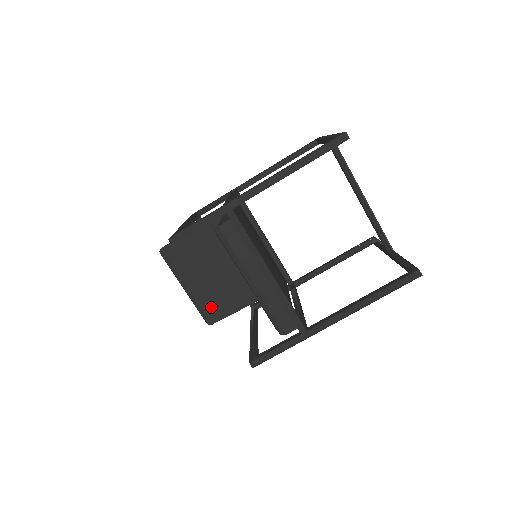
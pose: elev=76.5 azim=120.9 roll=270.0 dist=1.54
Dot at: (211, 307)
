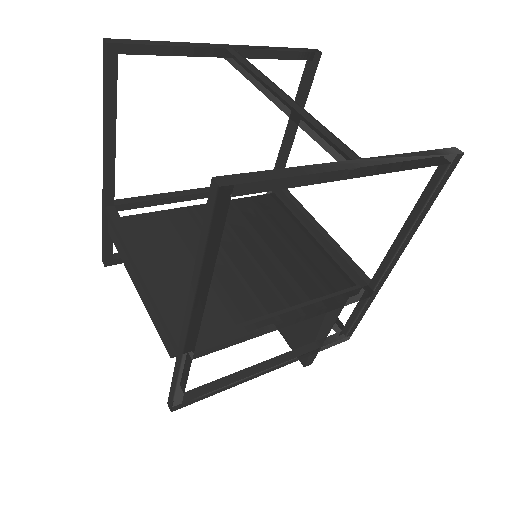
Dot at: (295, 341)
